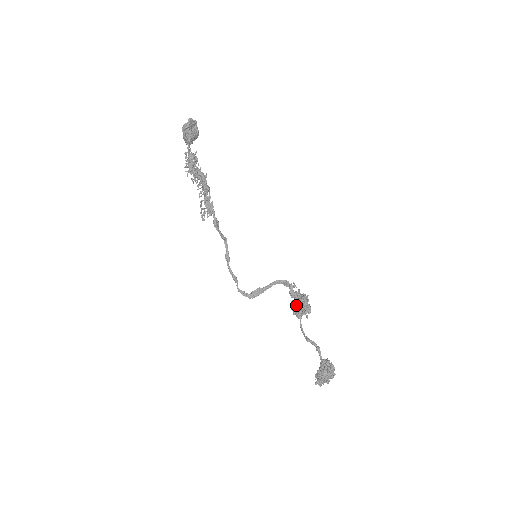
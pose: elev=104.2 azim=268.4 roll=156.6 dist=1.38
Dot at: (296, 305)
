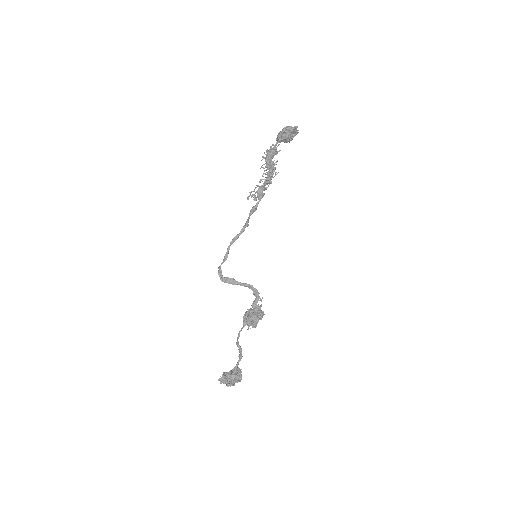
Dot at: (252, 314)
